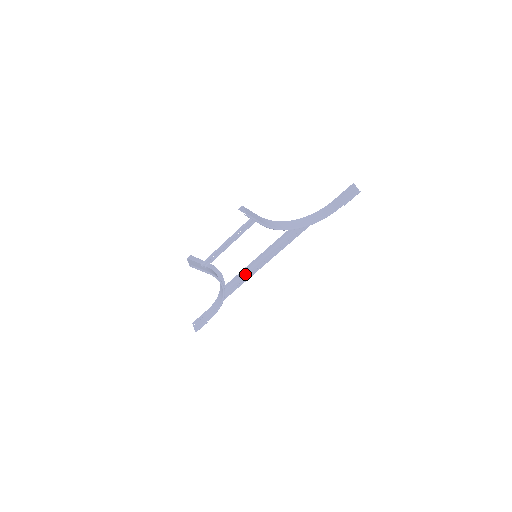
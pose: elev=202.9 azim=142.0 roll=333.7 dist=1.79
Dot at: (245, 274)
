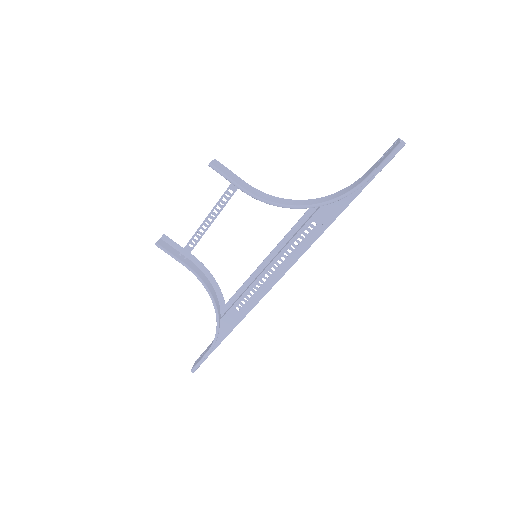
Dot at: (247, 288)
